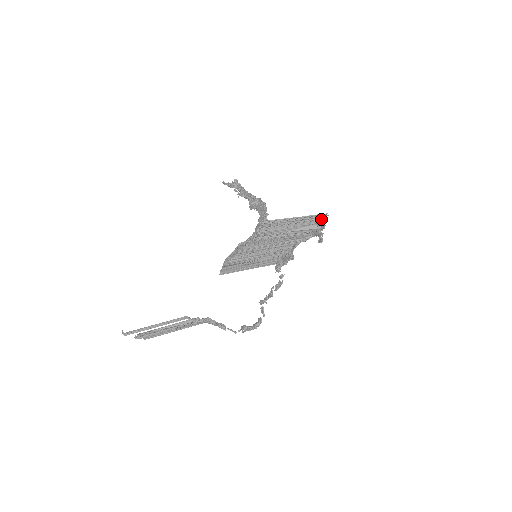
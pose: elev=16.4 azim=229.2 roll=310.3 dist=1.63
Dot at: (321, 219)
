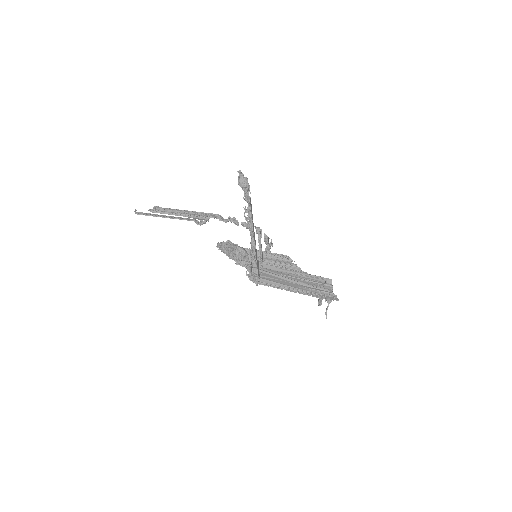
Dot at: occluded
